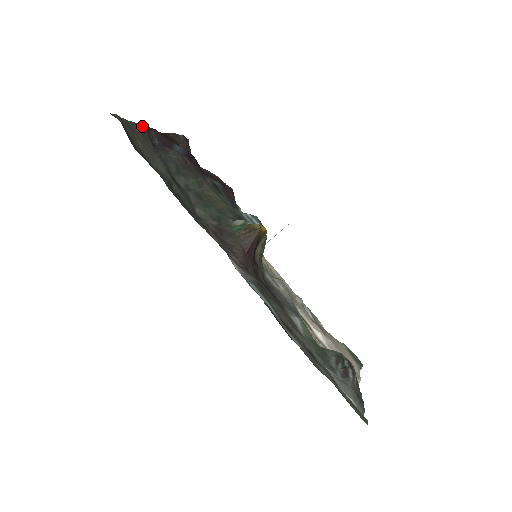
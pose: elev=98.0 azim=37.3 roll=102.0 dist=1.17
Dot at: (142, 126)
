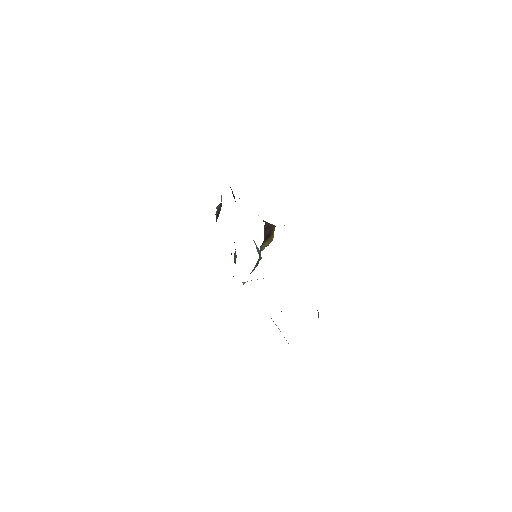
Dot at: occluded
